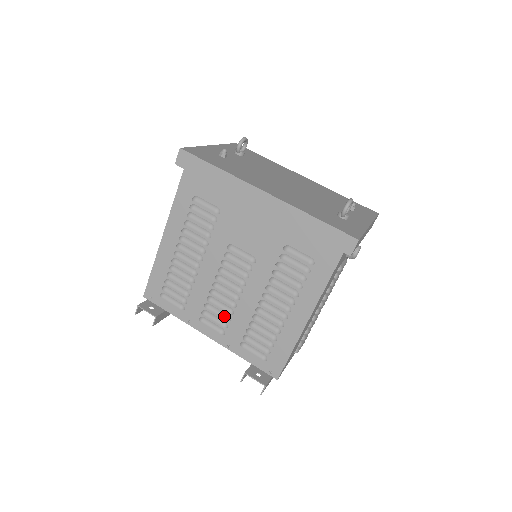
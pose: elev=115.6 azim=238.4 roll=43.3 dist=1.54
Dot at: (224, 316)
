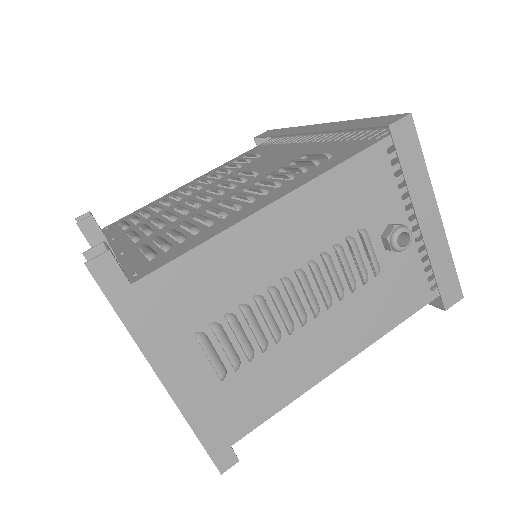
Dot at: (161, 221)
